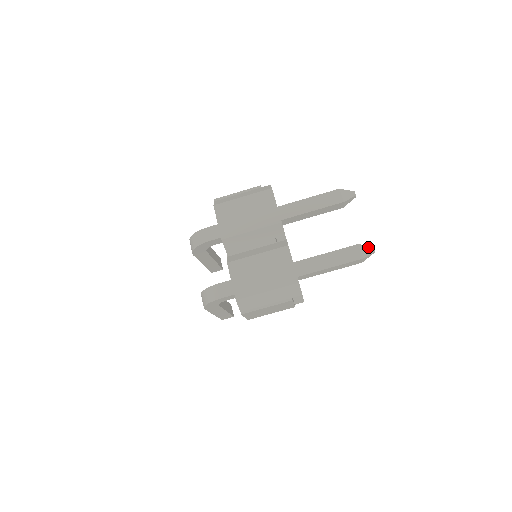
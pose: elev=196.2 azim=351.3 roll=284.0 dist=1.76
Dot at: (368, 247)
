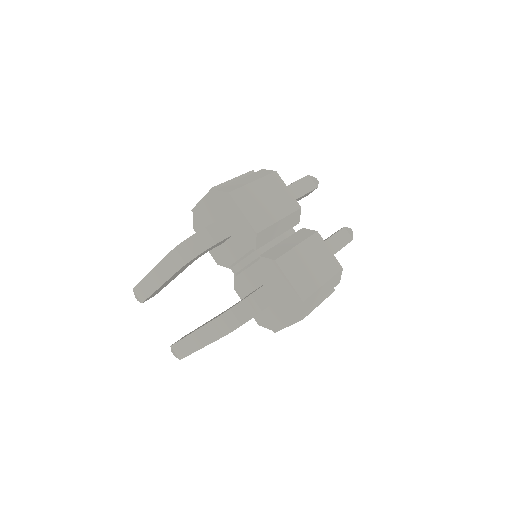
Dot at: (349, 229)
